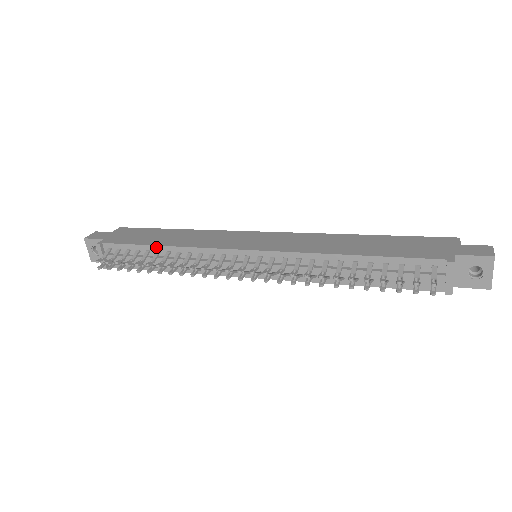
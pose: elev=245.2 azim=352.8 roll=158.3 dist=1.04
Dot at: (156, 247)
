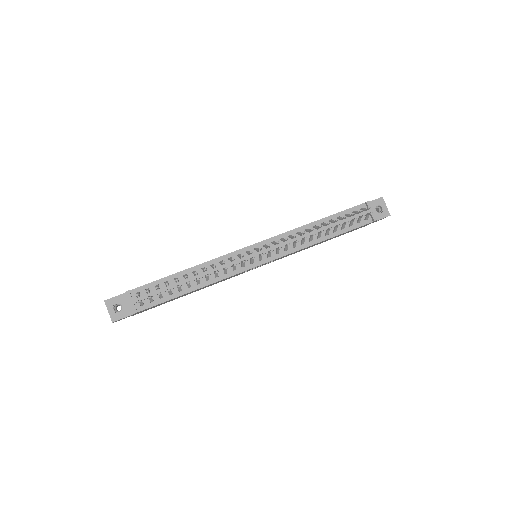
Dot at: (182, 272)
